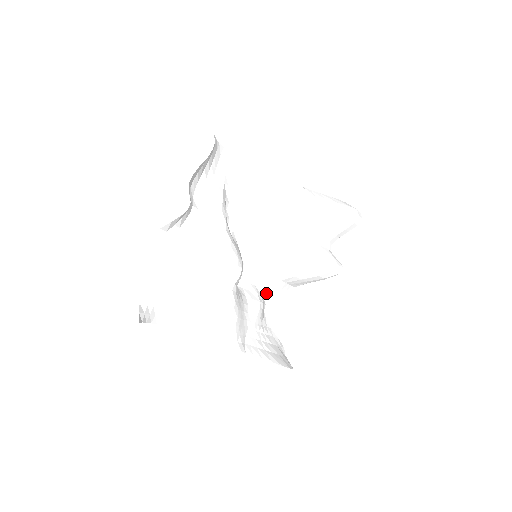
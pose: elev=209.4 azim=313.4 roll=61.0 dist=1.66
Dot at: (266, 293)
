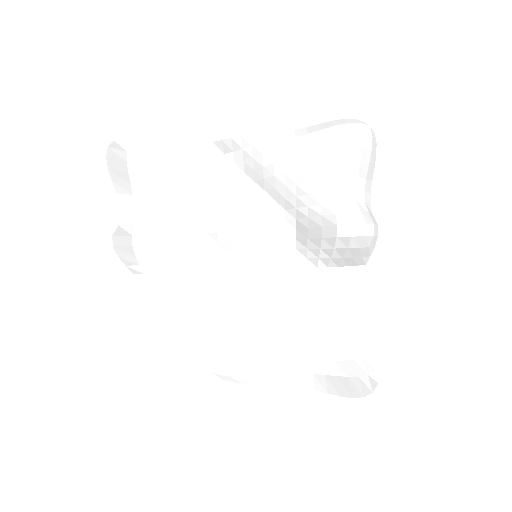
Dot at: (321, 290)
